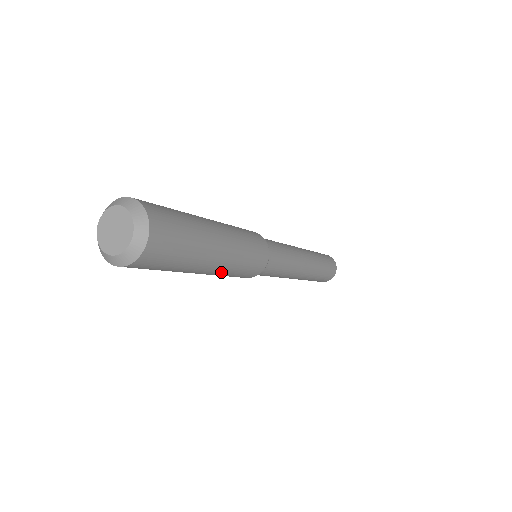
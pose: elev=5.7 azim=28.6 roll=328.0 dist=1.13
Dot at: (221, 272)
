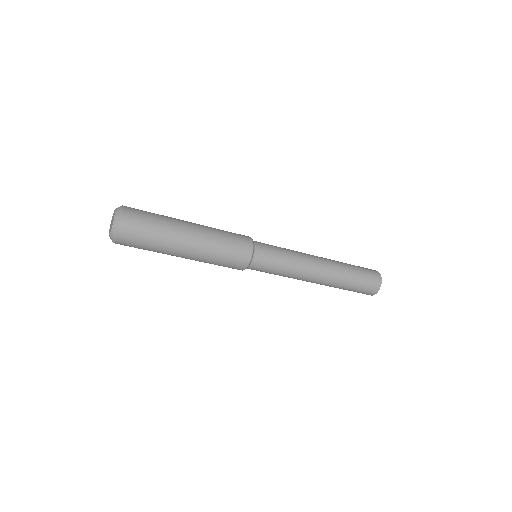
Dot at: (207, 241)
